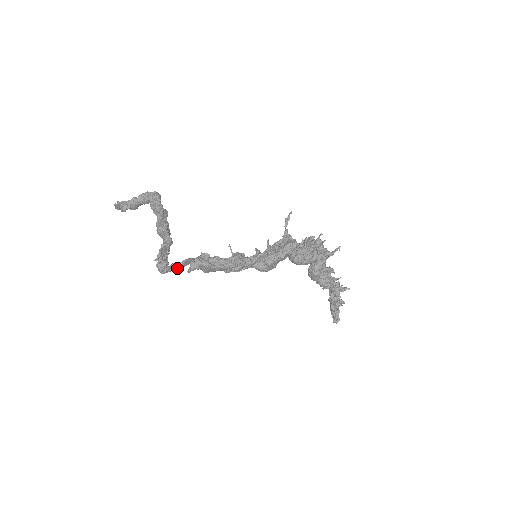
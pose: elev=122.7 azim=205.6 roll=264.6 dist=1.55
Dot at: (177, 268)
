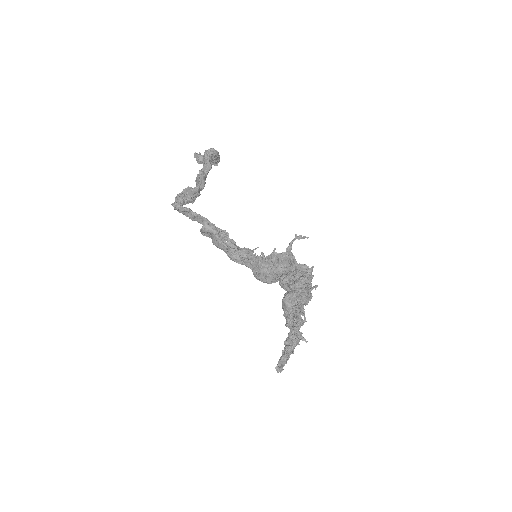
Dot at: (189, 215)
